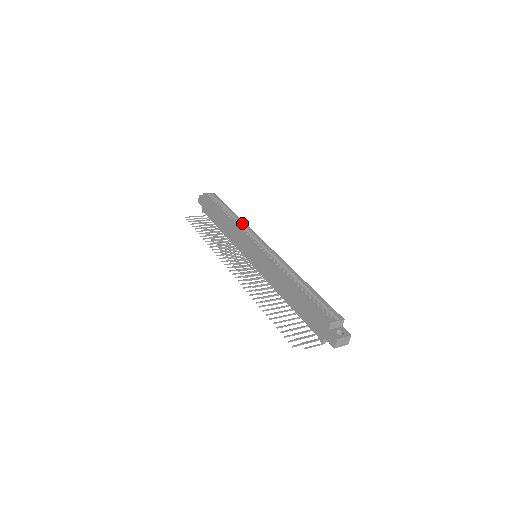
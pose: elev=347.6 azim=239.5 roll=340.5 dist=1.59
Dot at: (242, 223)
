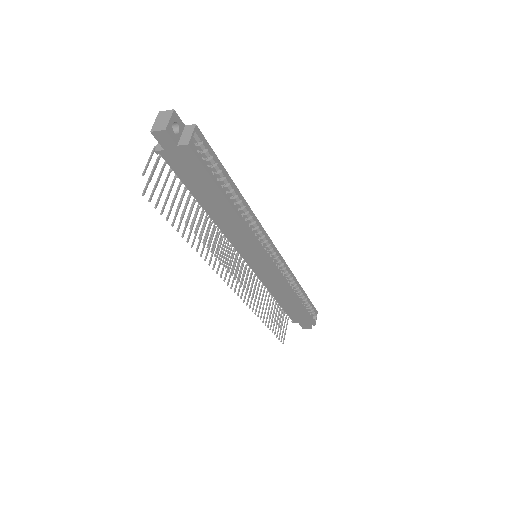
Dot at: (251, 215)
